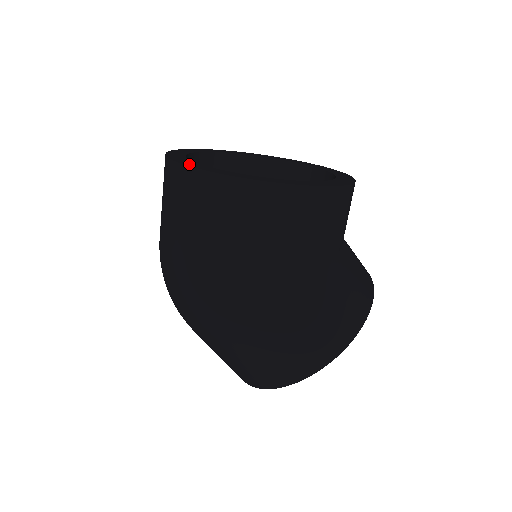
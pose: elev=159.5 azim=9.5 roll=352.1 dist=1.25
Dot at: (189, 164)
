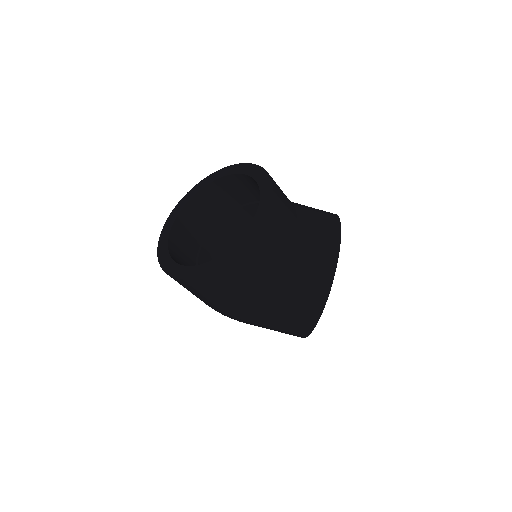
Dot at: (161, 258)
